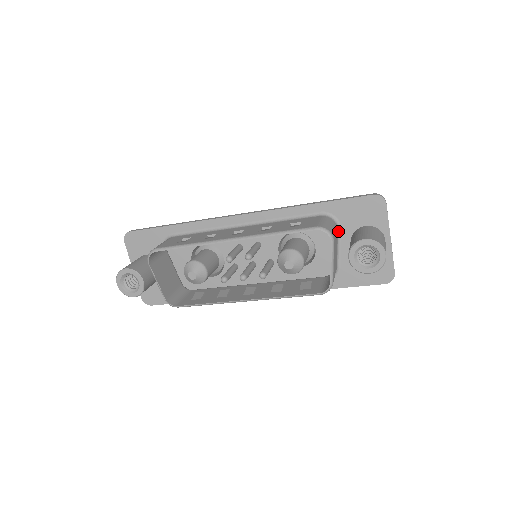
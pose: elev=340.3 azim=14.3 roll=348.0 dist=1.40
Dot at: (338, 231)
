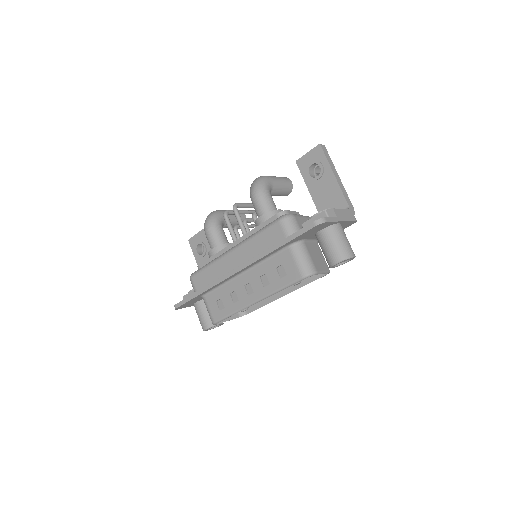
Dot at: (305, 241)
